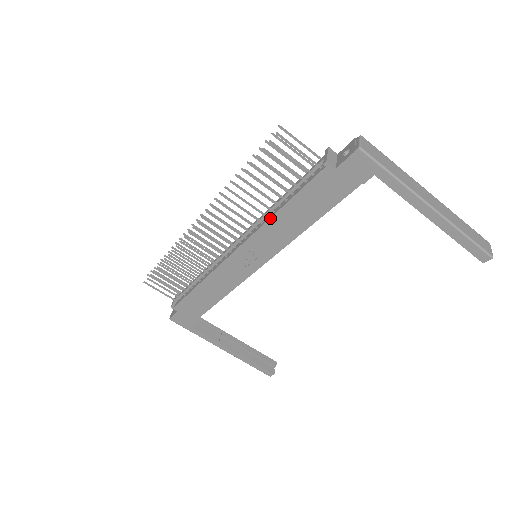
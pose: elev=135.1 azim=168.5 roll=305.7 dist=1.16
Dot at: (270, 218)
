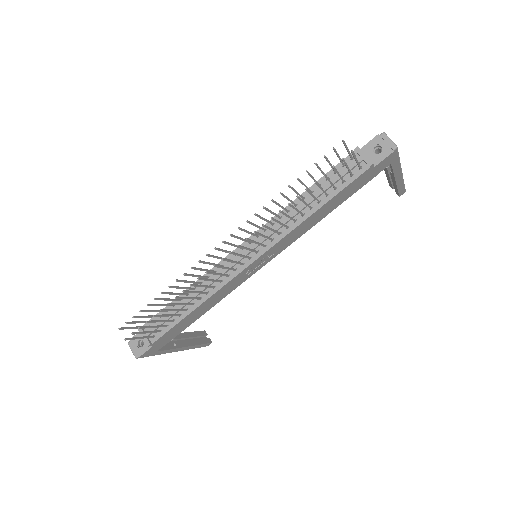
Dot at: (302, 222)
